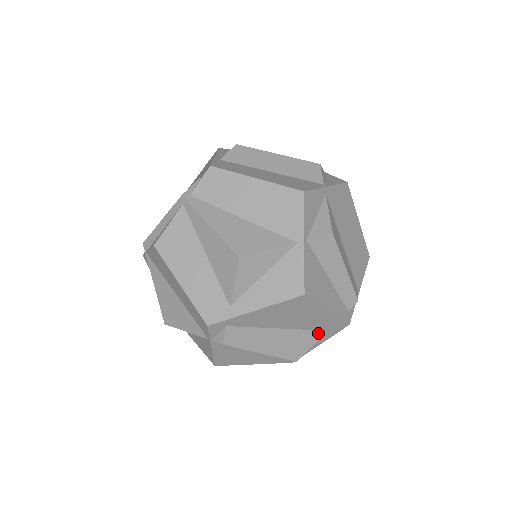
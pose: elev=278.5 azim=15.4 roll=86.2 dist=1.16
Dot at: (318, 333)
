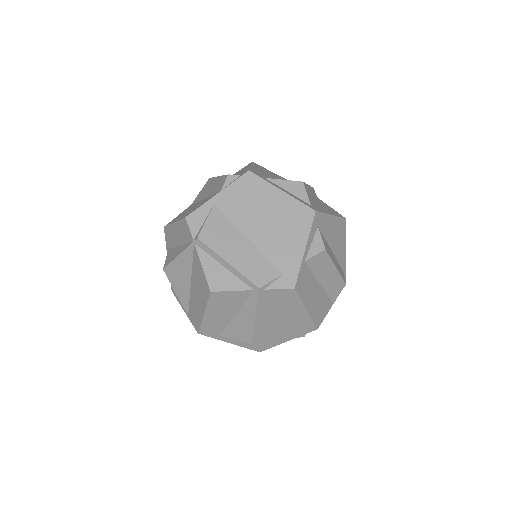
Dot at: occluded
